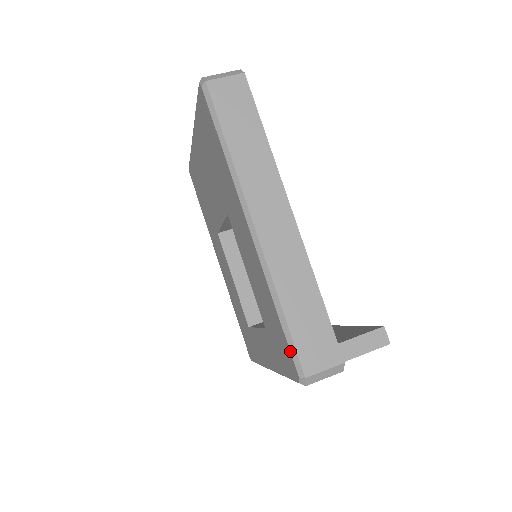
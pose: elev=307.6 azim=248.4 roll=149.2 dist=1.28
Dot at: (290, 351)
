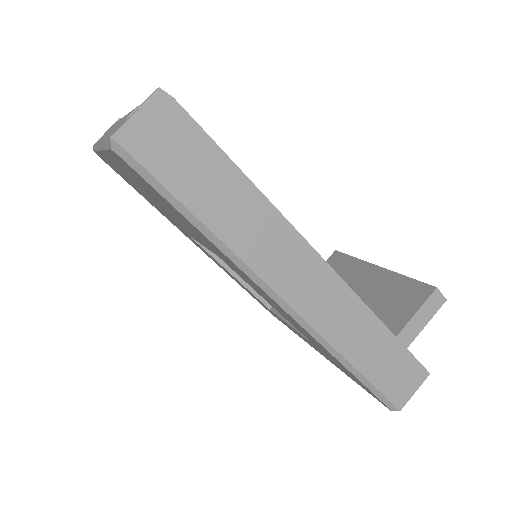
Dot at: occluded
